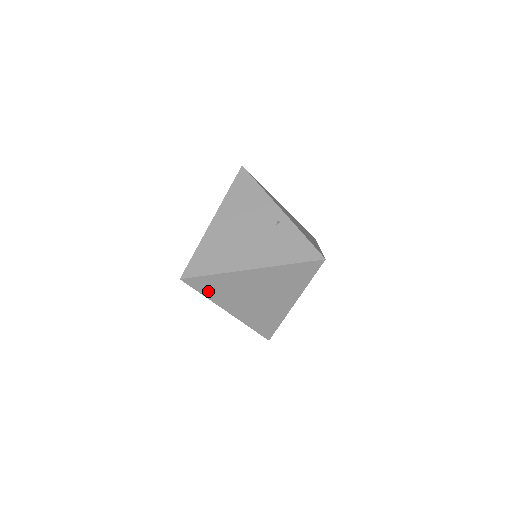
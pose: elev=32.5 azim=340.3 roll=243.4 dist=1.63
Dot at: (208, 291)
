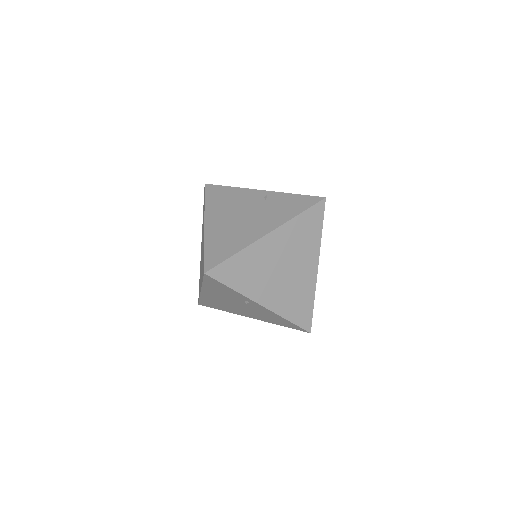
Dot at: (235, 281)
